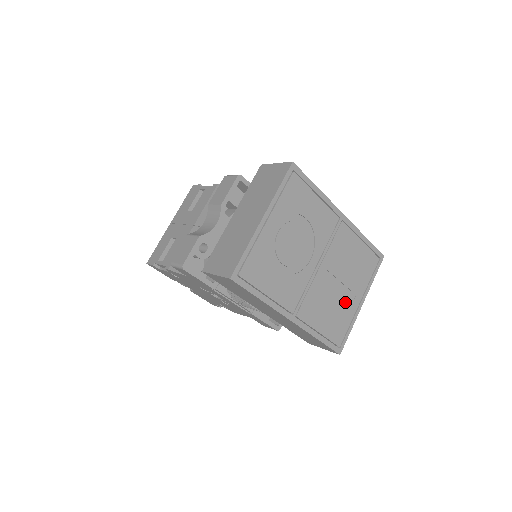
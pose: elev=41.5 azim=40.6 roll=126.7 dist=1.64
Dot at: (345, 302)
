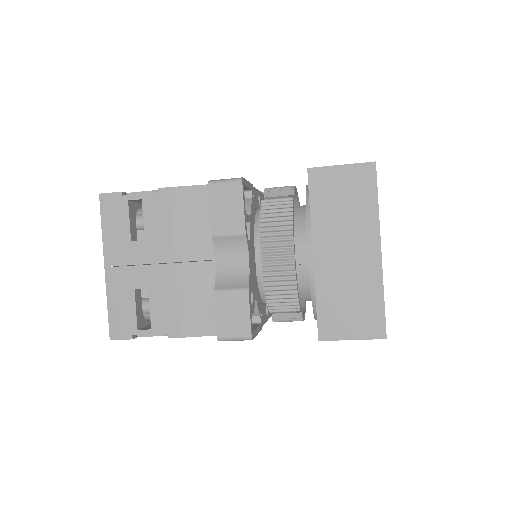
Dot at: occluded
